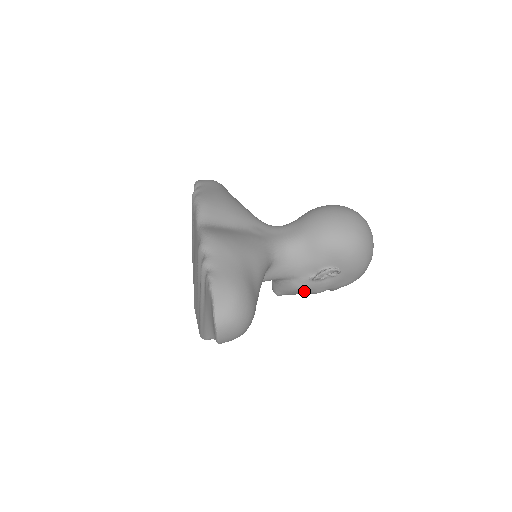
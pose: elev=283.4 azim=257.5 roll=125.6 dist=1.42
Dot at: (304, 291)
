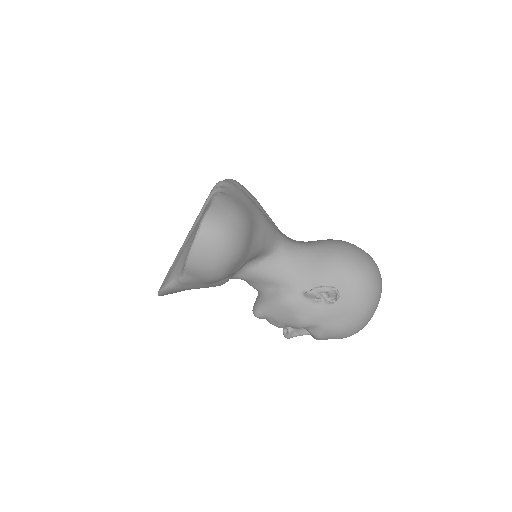
Dot at: (289, 311)
